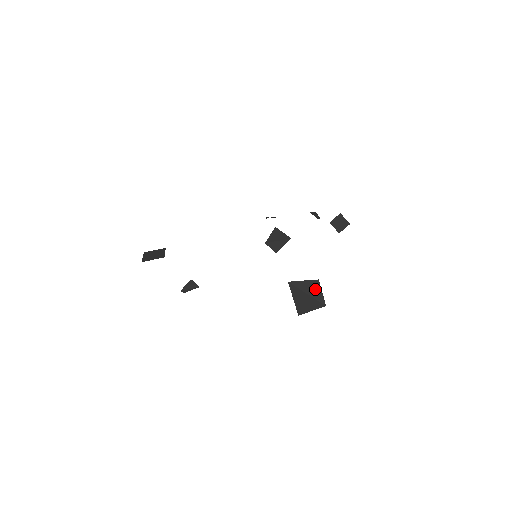
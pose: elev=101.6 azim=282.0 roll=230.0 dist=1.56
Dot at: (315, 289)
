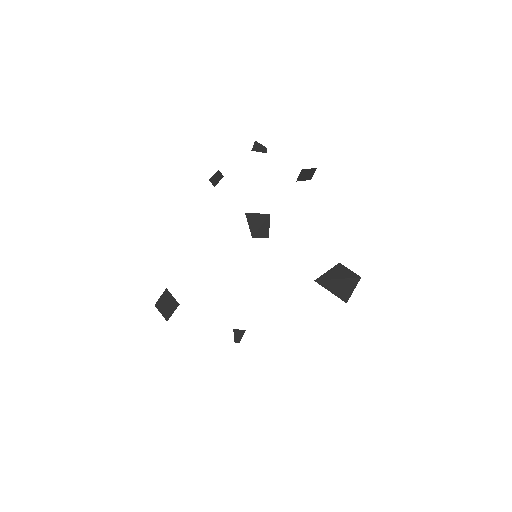
Dot at: (342, 272)
